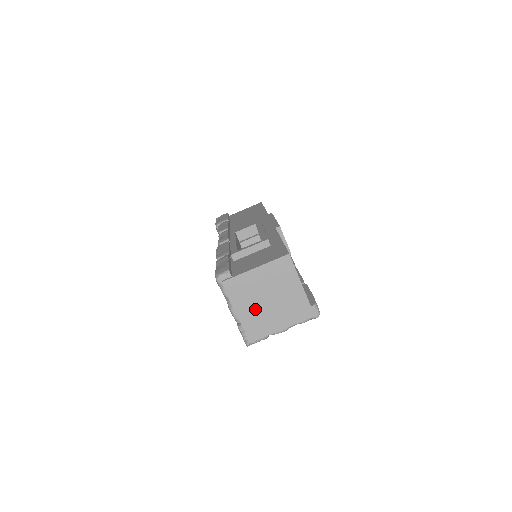
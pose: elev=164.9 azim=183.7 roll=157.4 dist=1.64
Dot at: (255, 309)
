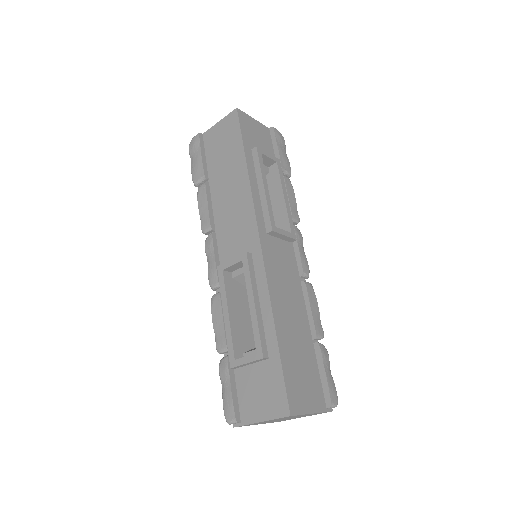
Dot at: (273, 421)
